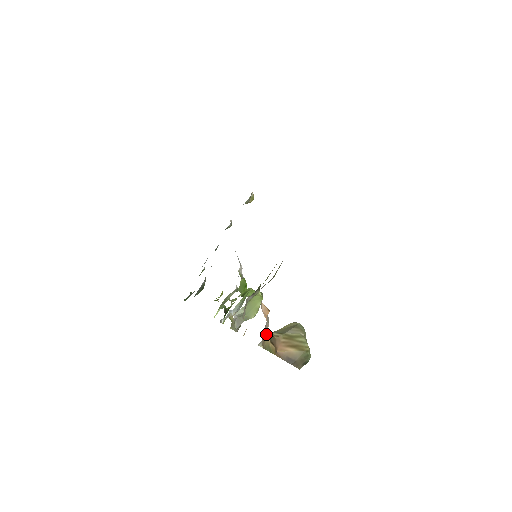
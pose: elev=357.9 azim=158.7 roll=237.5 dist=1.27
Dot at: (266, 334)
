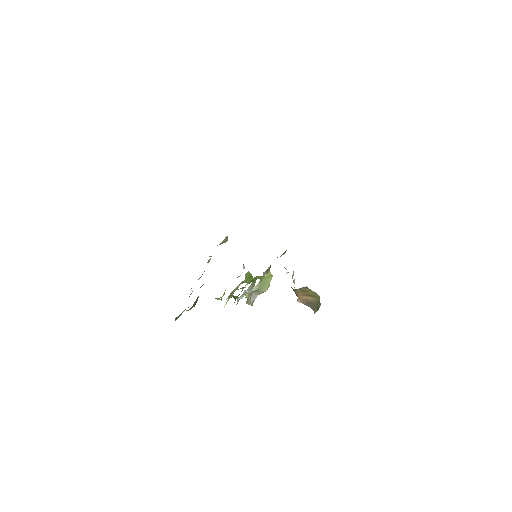
Dot at: occluded
